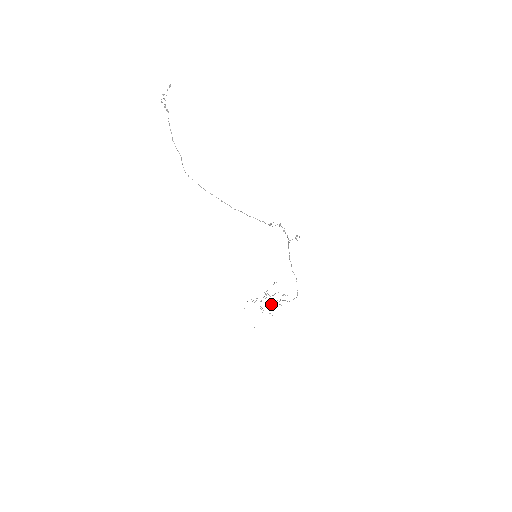
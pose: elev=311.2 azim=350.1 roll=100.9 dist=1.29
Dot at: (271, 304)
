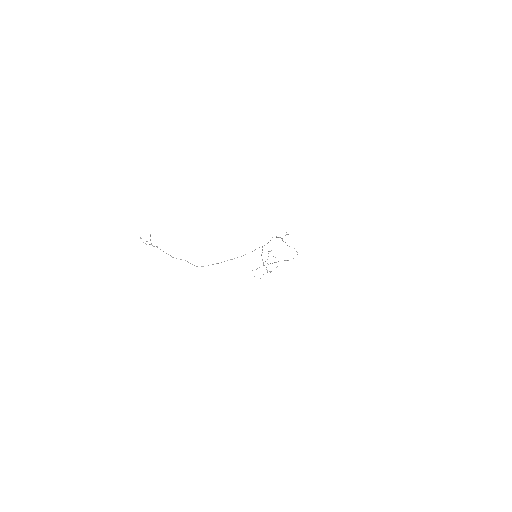
Dot at: occluded
